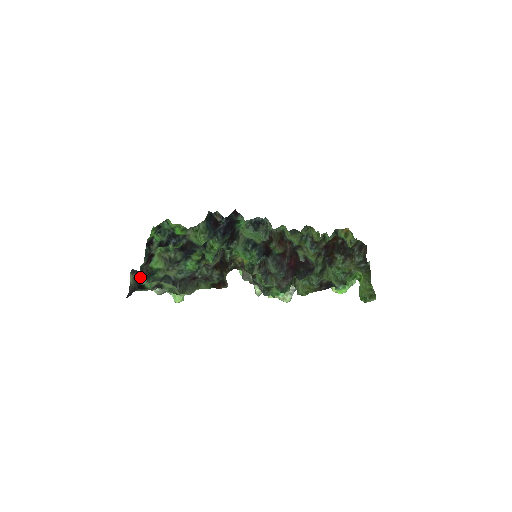
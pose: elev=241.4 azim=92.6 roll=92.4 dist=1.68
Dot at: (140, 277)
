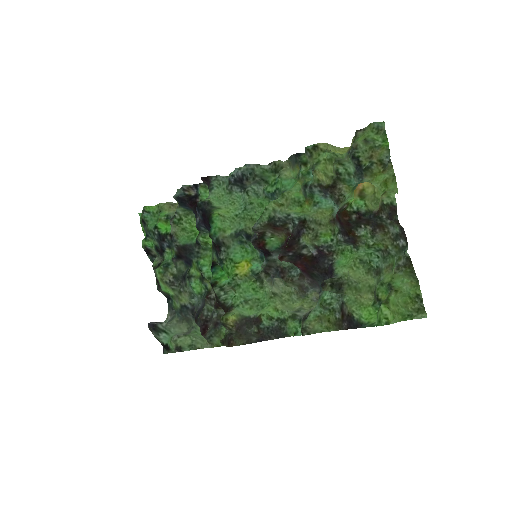
Dot at: (159, 334)
